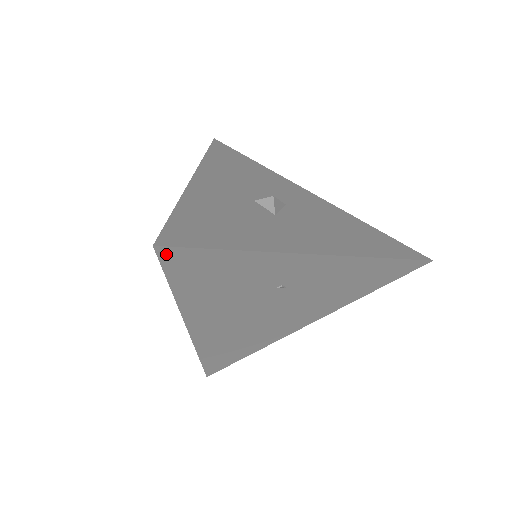
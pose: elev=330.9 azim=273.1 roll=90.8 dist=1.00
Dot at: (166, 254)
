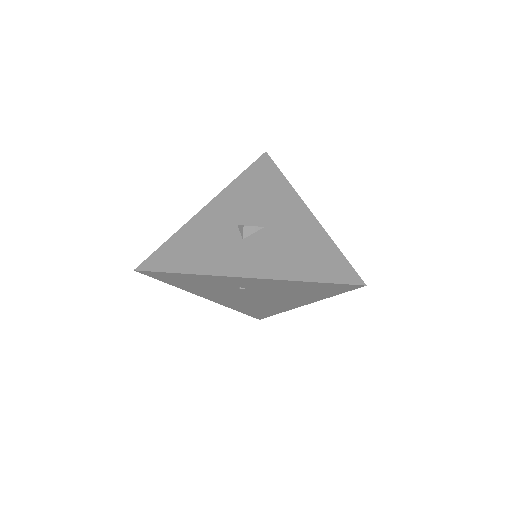
Dot at: (145, 273)
